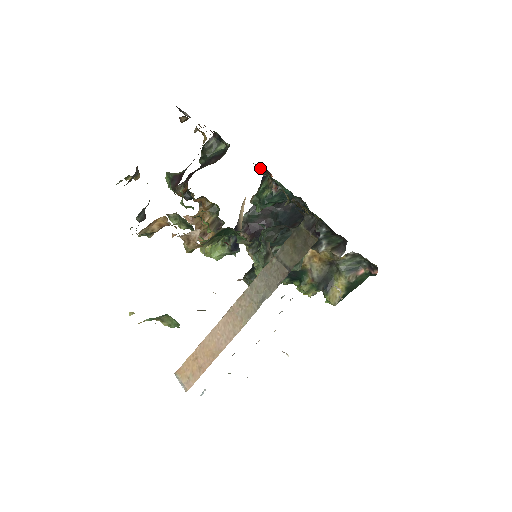
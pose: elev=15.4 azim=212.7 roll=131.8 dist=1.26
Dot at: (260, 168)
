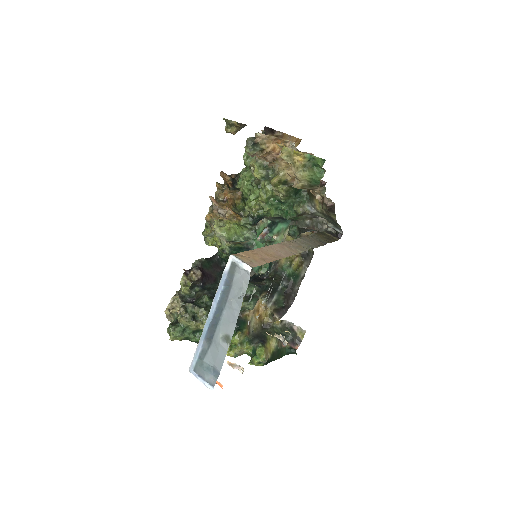
Dot at: occluded
